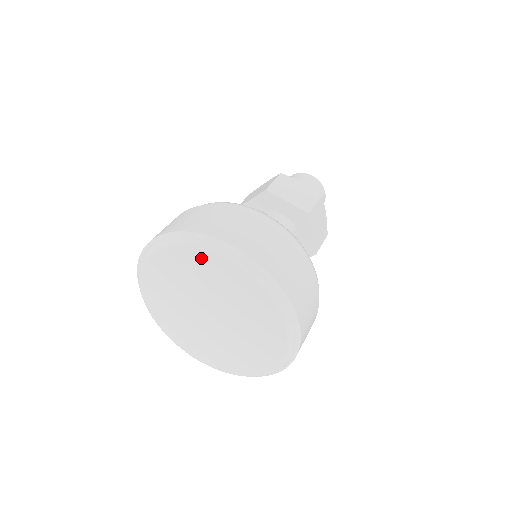
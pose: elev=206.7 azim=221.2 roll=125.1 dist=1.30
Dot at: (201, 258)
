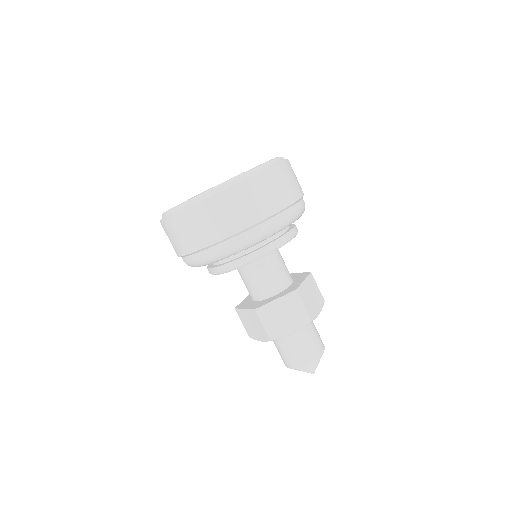
Dot at: occluded
